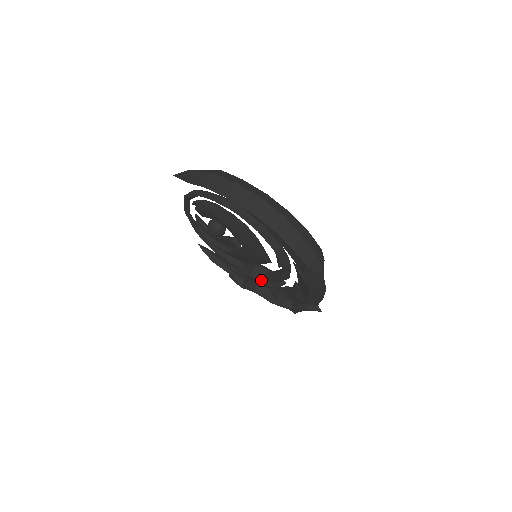
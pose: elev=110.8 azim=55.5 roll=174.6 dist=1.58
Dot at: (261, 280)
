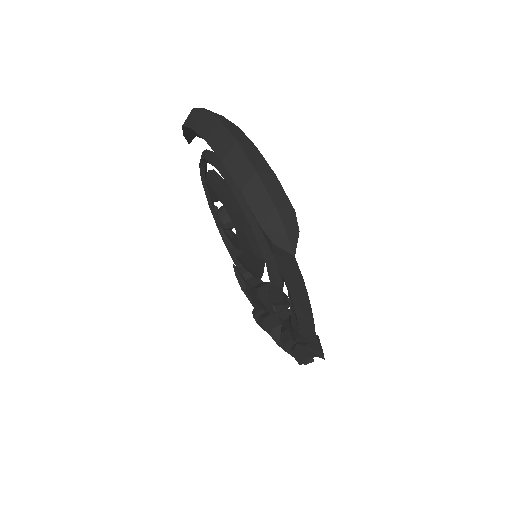
Dot at: (263, 299)
